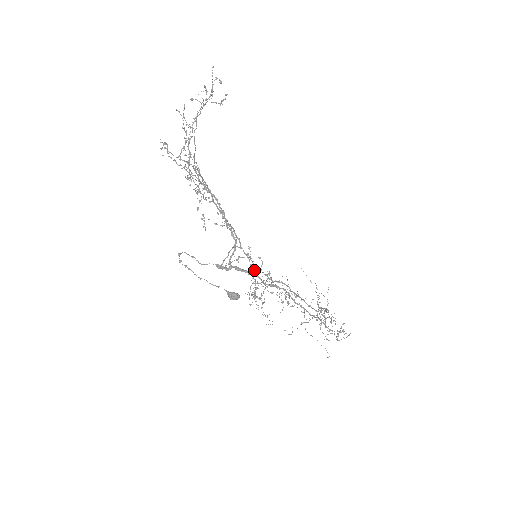
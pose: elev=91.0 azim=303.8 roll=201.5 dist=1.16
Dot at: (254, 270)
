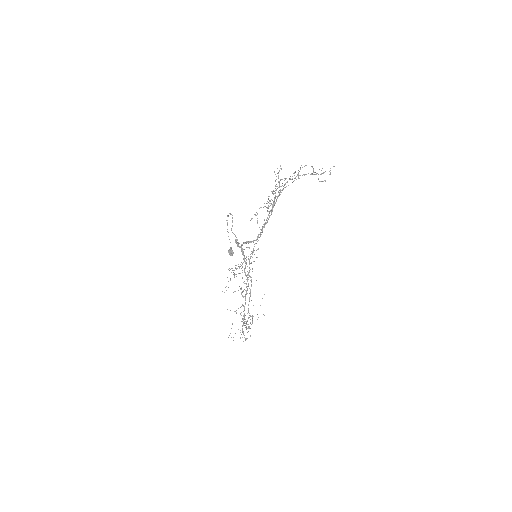
Dot at: (248, 259)
